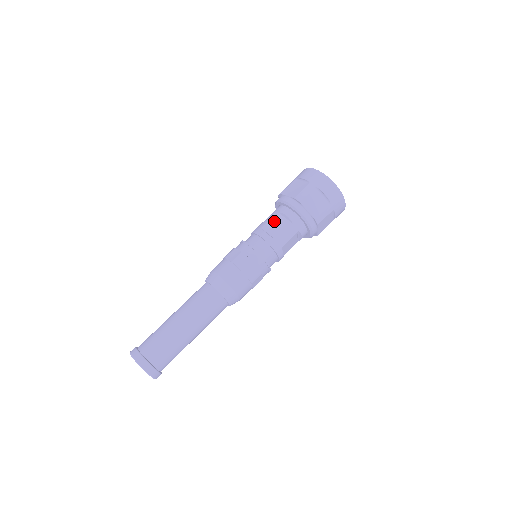
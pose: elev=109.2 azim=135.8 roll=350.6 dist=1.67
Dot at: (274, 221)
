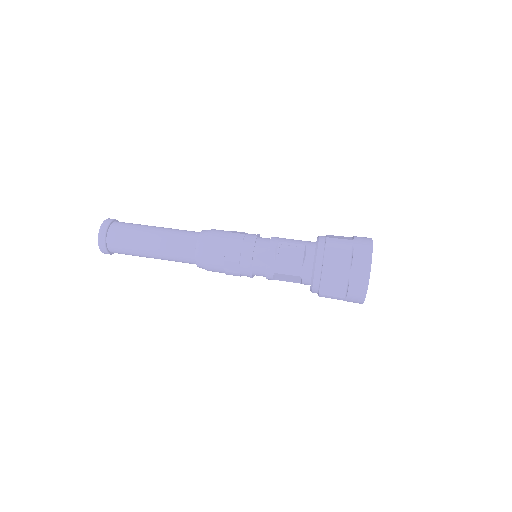
Dot at: occluded
